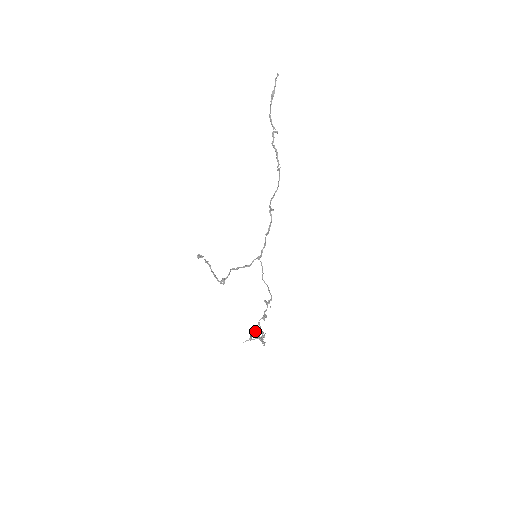
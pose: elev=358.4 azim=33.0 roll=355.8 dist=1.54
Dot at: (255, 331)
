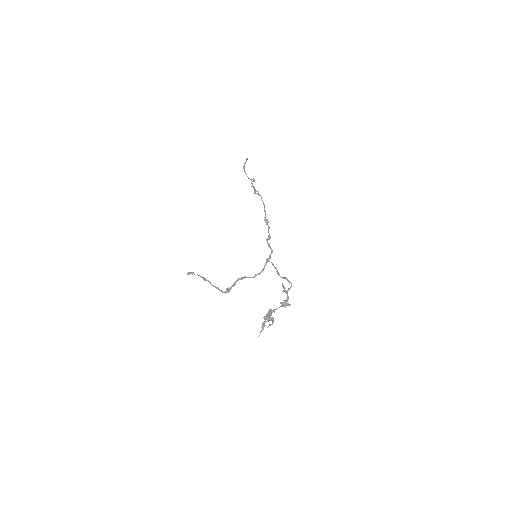
Dot at: occluded
